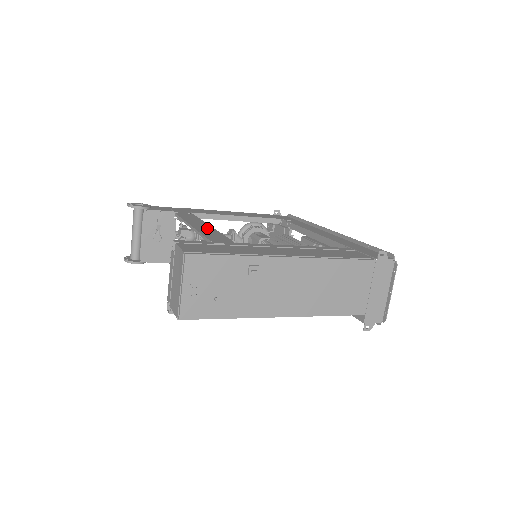
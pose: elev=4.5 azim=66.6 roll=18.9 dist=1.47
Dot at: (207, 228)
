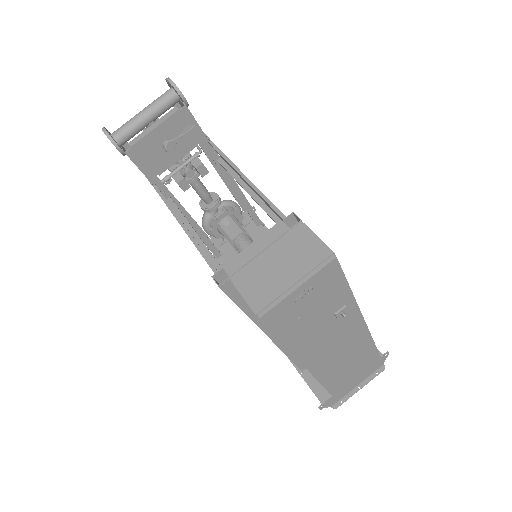
Dot at: occluded
